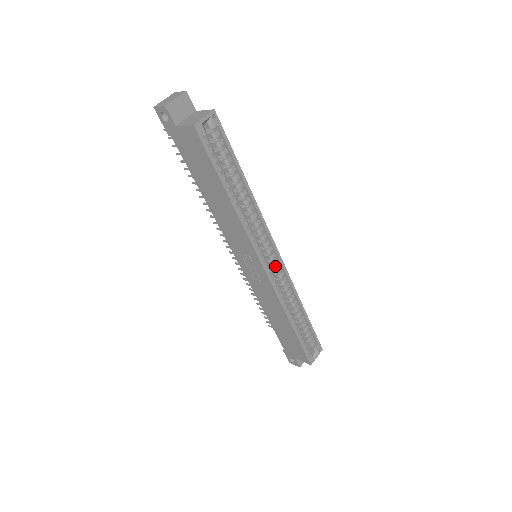
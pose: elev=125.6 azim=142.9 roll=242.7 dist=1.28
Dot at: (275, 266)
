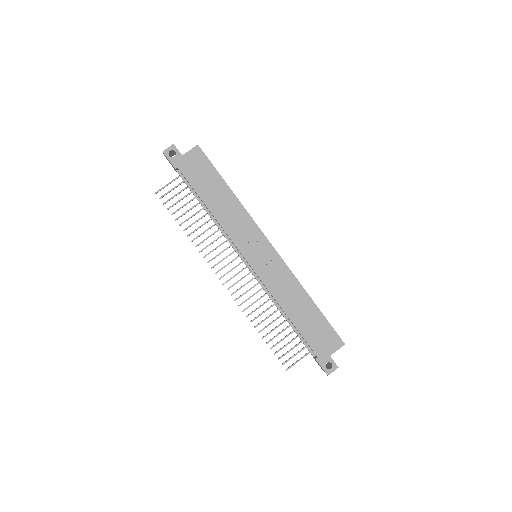
Dot at: occluded
